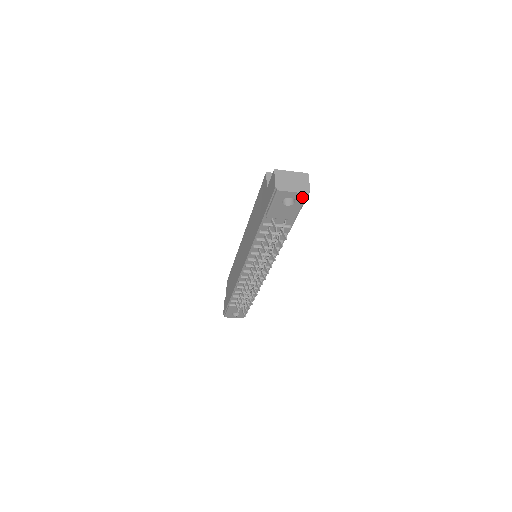
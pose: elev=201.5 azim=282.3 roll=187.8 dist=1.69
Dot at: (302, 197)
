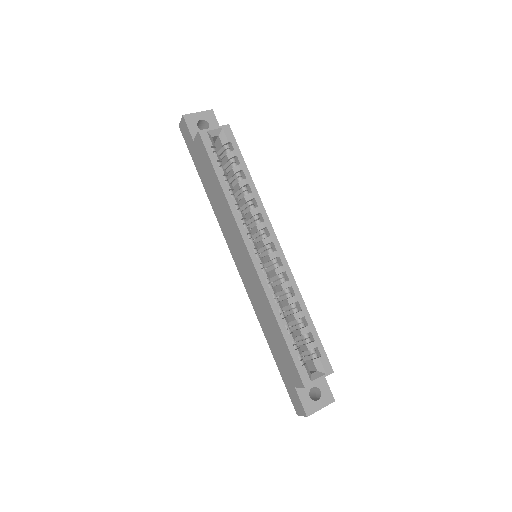
Dot at: occluded
